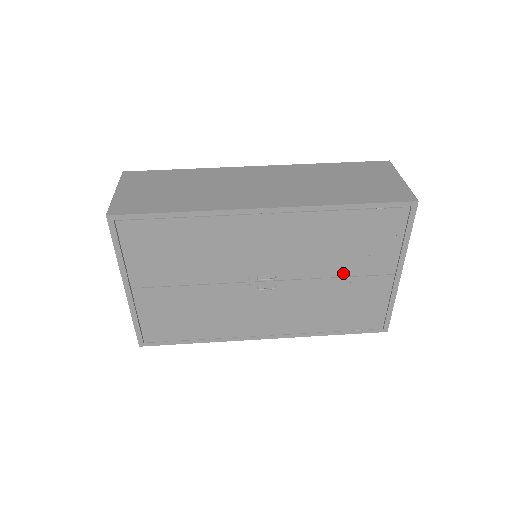
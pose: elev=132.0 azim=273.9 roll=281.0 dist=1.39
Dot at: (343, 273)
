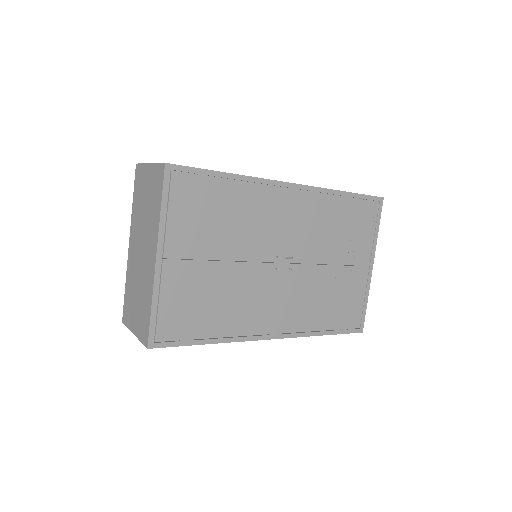
Dot at: (337, 261)
